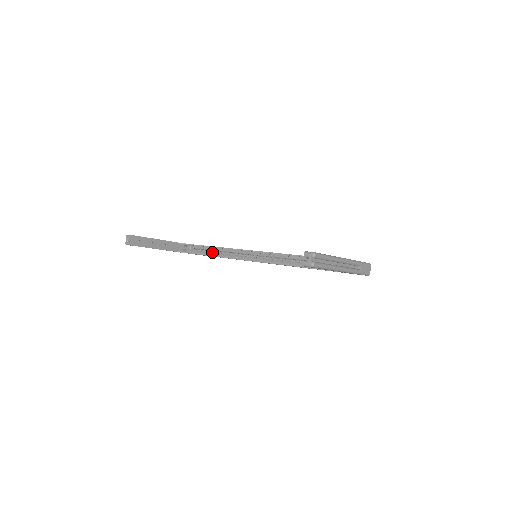
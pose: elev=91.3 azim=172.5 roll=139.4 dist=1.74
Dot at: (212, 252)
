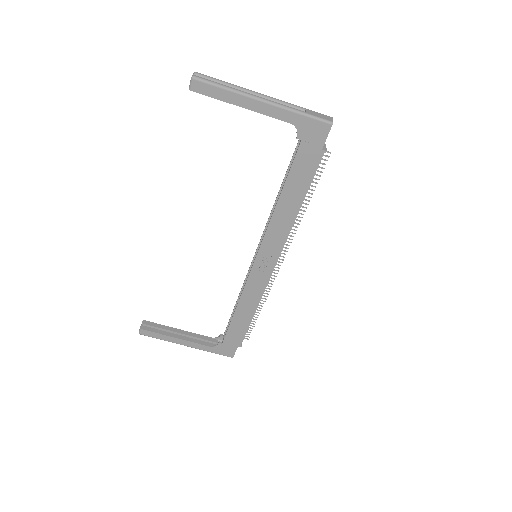
Dot at: occluded
